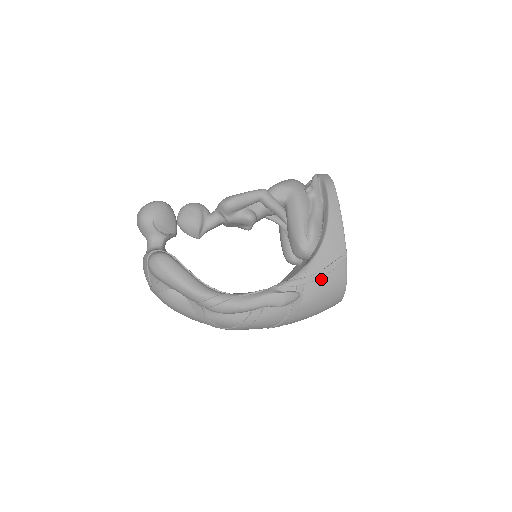
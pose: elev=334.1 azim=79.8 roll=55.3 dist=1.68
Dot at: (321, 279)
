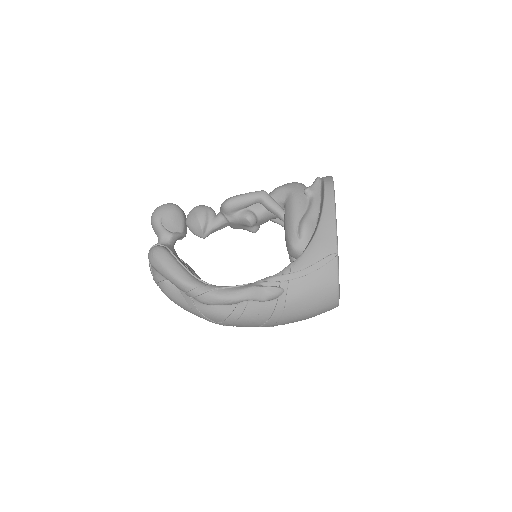
Dot at: (307, 276)
